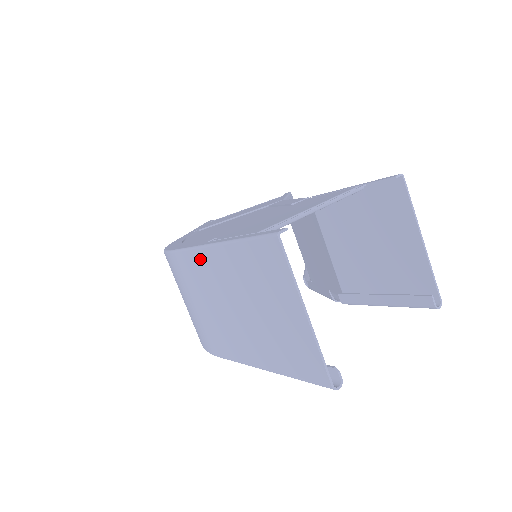
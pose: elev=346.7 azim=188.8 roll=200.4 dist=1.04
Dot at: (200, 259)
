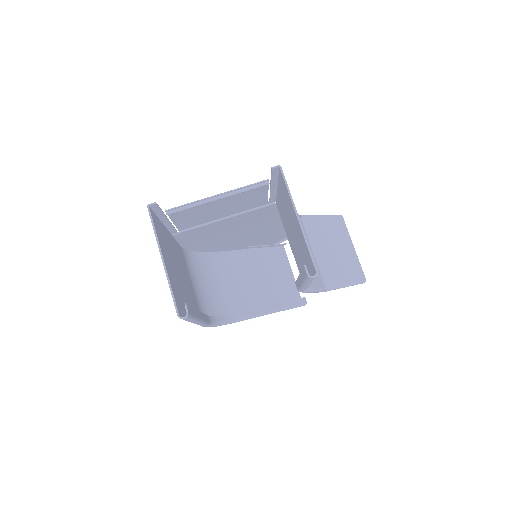
Dot at: occluded
